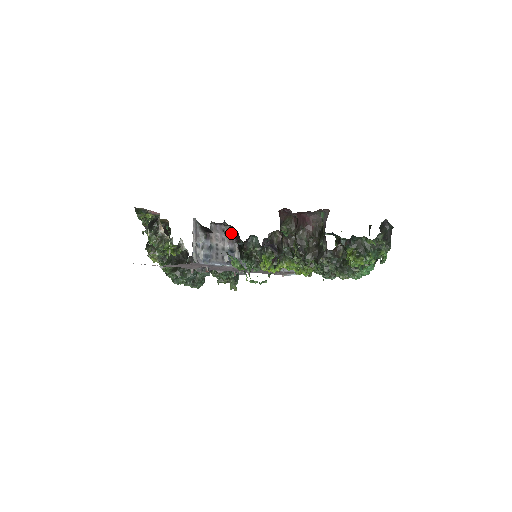
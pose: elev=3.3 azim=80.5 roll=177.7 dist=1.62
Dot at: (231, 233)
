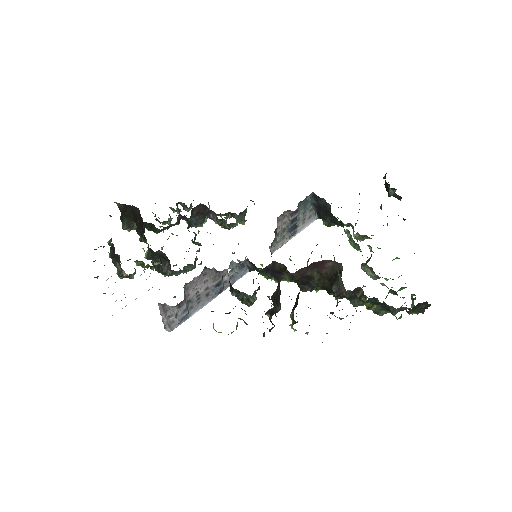
Dot at: occluded
